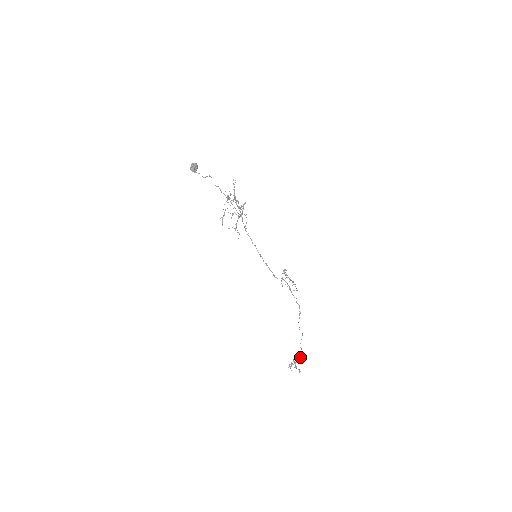
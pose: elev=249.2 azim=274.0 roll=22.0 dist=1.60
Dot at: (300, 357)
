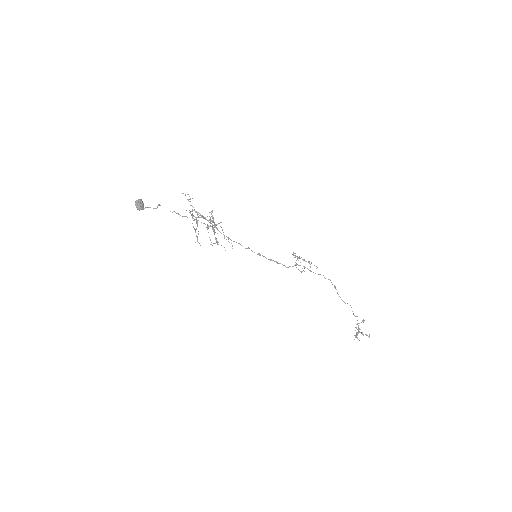
Dot at: occluded
